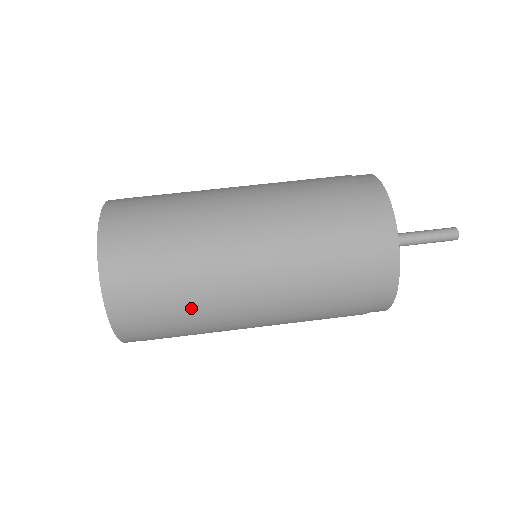
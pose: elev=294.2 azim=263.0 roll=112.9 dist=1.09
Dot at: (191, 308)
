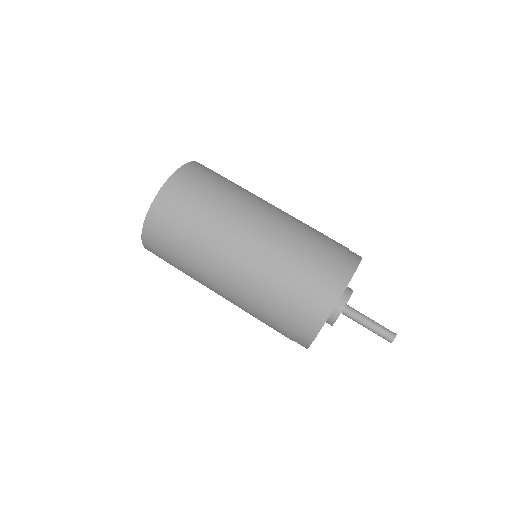
Dot at: occluded
